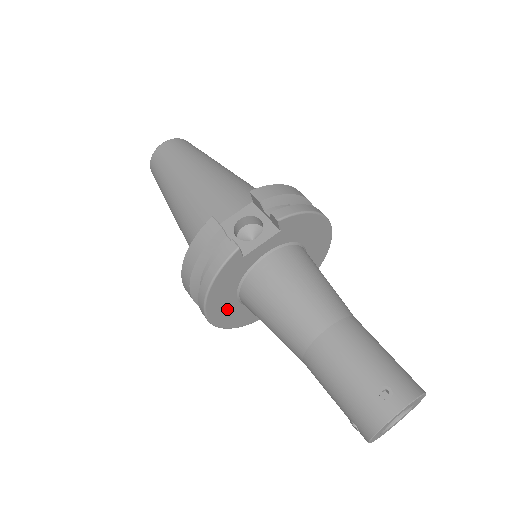
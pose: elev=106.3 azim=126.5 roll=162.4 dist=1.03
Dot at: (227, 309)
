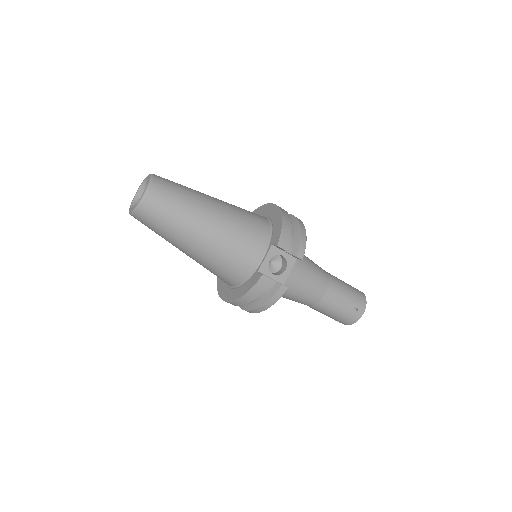
Dot at: occluded
